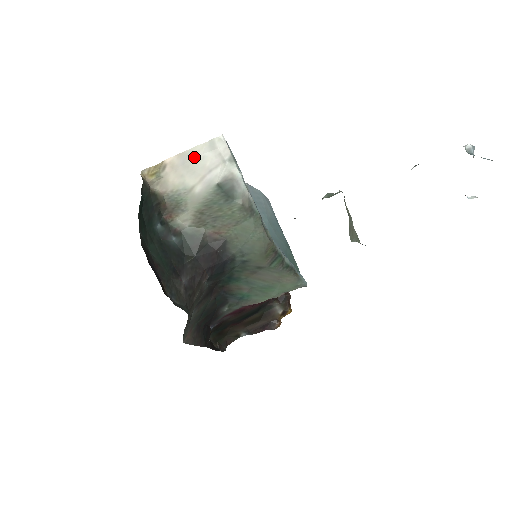
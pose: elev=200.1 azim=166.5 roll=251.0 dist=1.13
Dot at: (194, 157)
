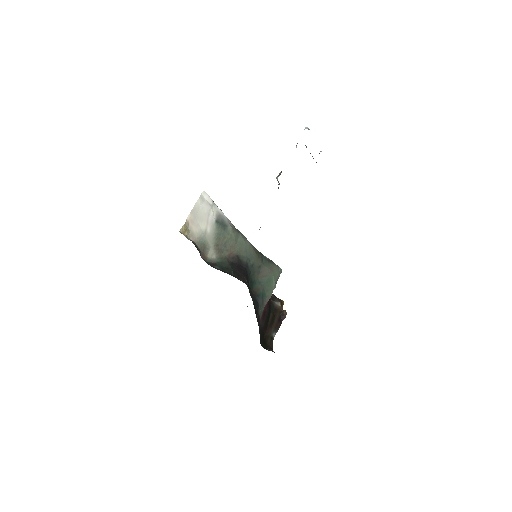
Dot at: (198, 210)
